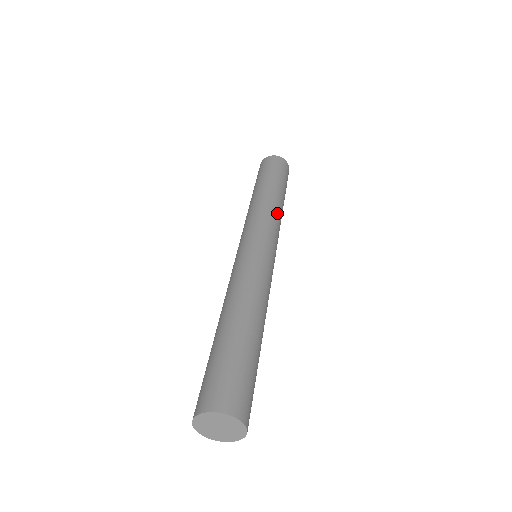
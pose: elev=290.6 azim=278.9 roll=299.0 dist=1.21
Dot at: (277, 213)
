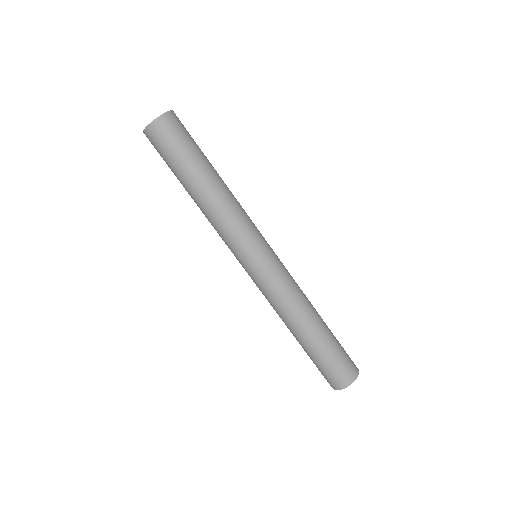
Dot at: (234, 206)
